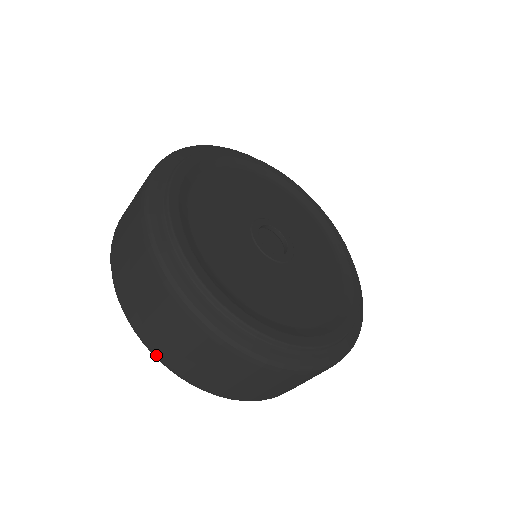
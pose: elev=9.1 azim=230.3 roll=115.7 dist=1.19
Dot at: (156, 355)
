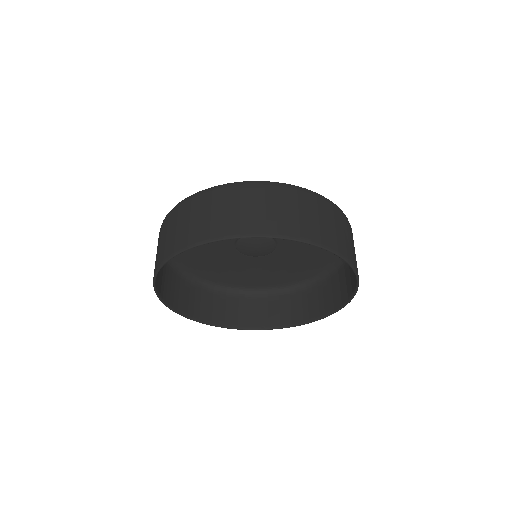
Dot at: (165, 259)
